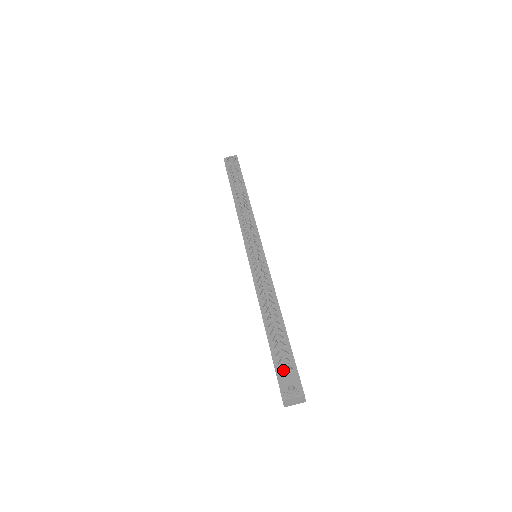
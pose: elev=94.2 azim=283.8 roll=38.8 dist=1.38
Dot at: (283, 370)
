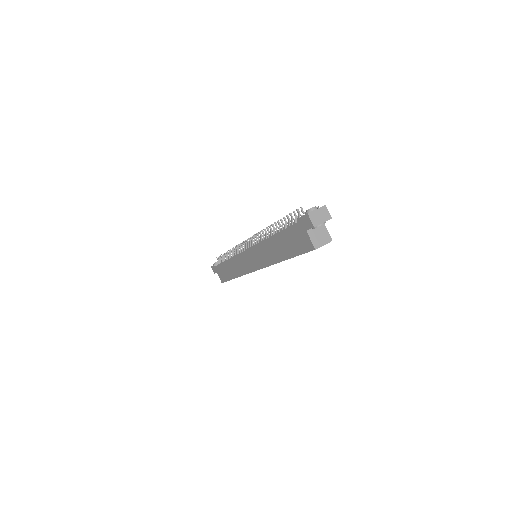
Dot at: occluded
